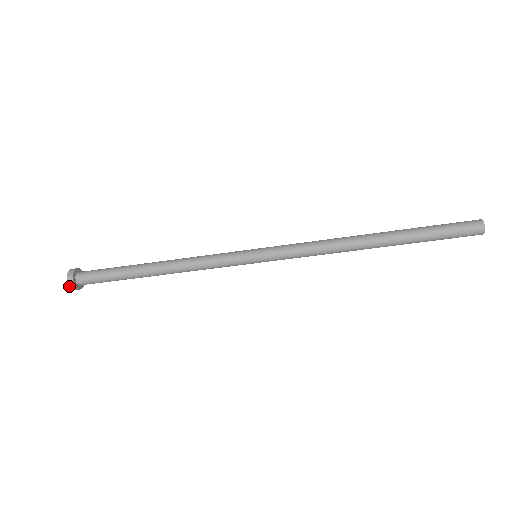
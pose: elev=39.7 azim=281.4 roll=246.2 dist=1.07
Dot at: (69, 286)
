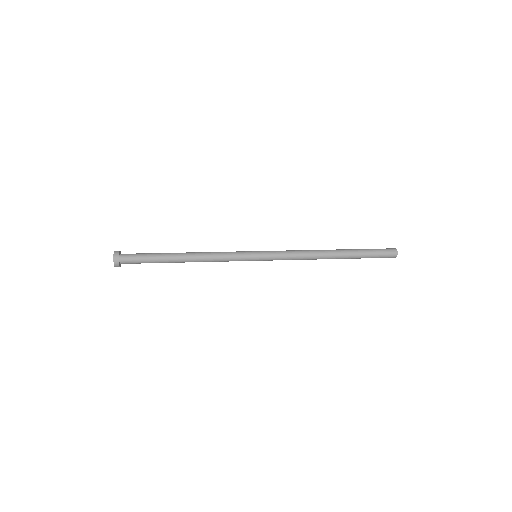
Dot at: occluded
